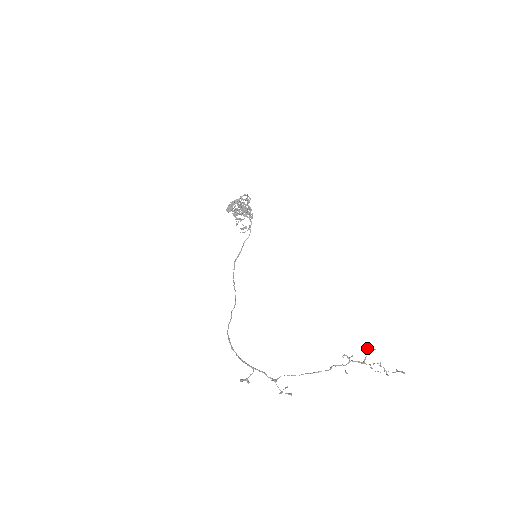
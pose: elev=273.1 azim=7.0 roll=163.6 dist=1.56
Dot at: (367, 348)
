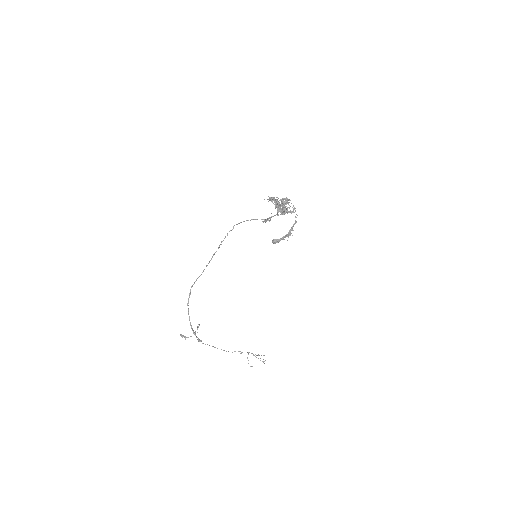
Dot at: (263, 361)
